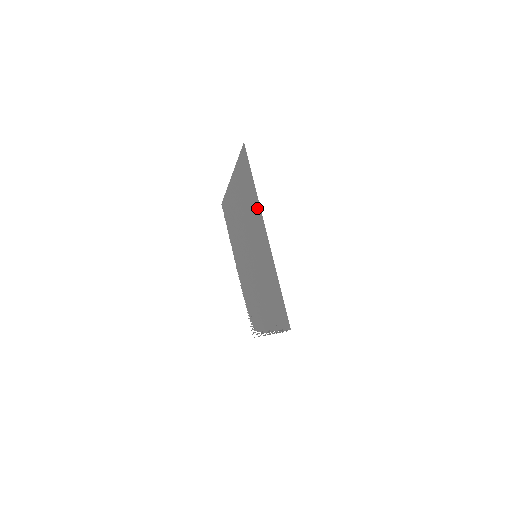
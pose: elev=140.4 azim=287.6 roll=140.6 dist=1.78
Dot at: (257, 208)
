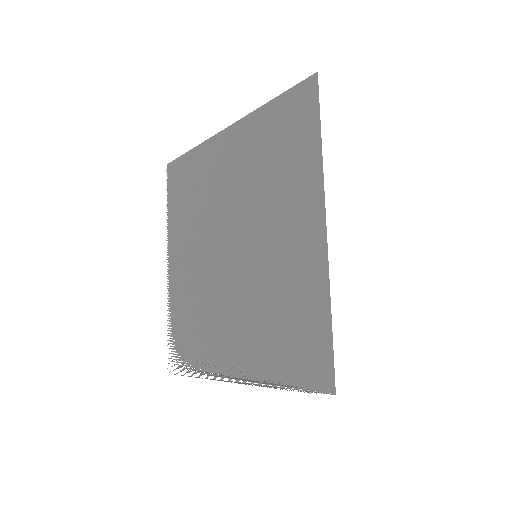
Dot at: (309, 181)
